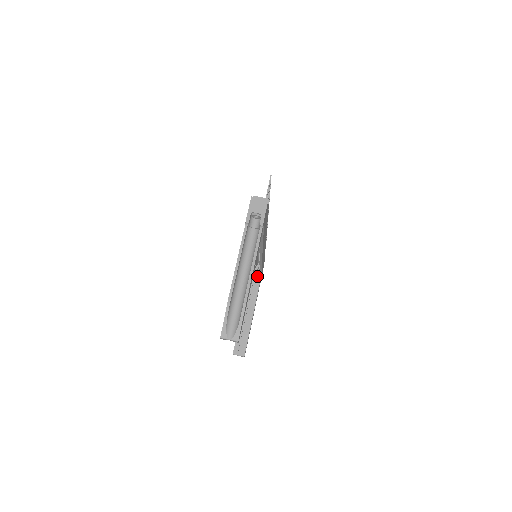
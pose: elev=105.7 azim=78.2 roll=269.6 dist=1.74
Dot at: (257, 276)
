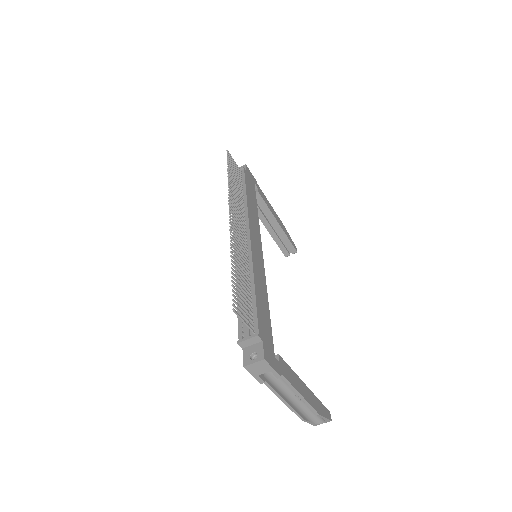
Dot at: occluded
